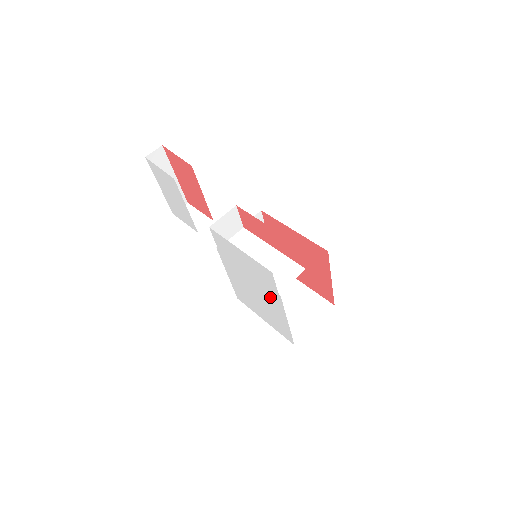
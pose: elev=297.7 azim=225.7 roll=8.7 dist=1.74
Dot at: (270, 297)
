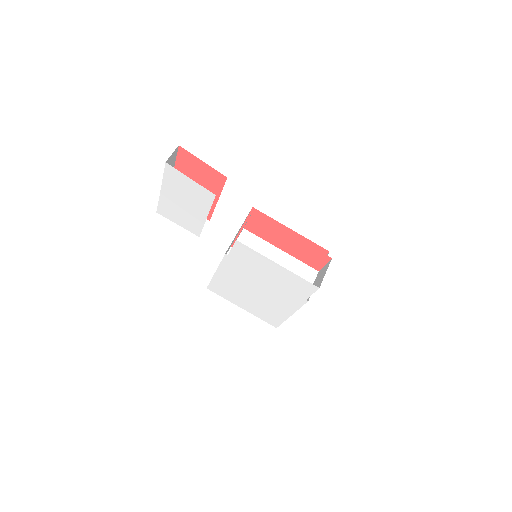
Dot at: (285, 299)
